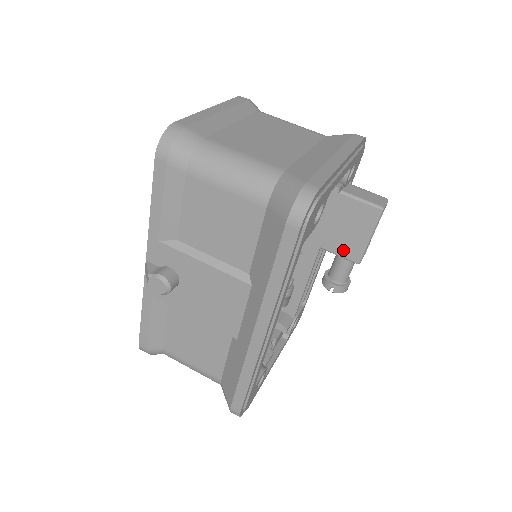
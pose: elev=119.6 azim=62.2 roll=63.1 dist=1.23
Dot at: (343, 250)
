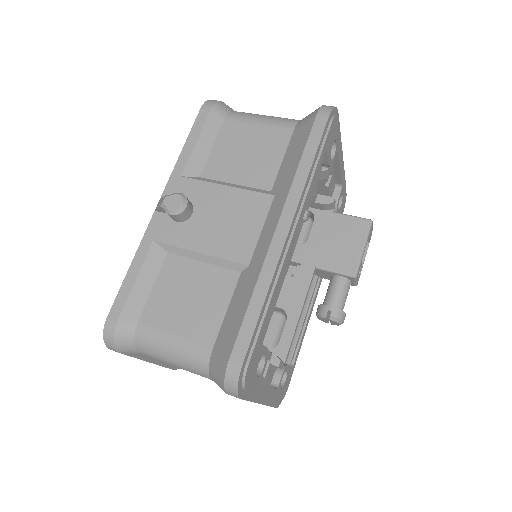
Dot at: (339, 264)
